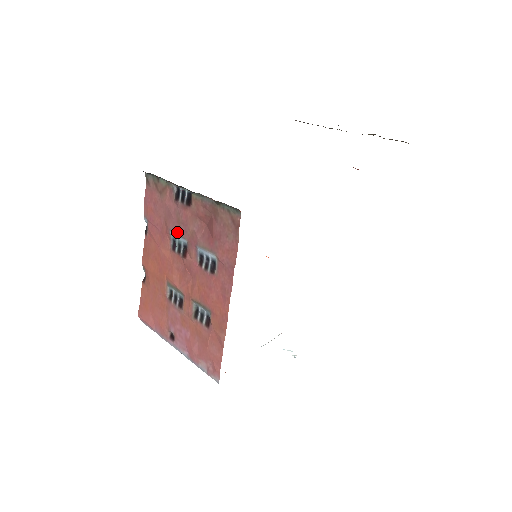
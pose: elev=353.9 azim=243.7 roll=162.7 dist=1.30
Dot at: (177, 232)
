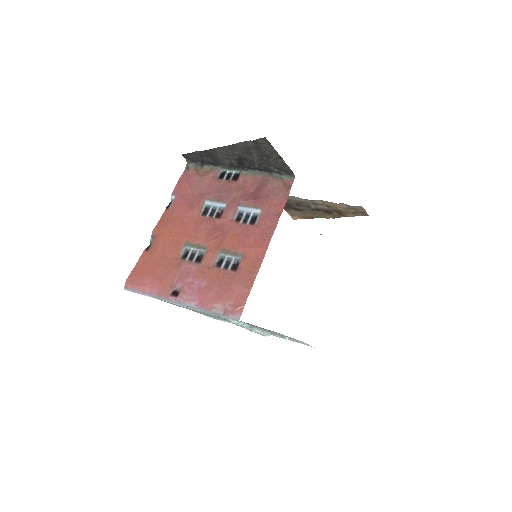
Dot at: (216, 199)
